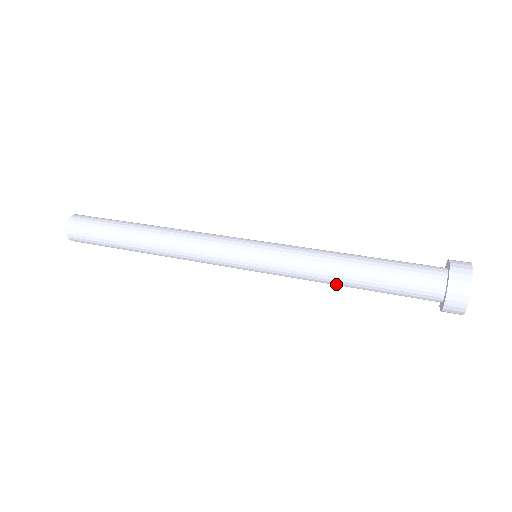
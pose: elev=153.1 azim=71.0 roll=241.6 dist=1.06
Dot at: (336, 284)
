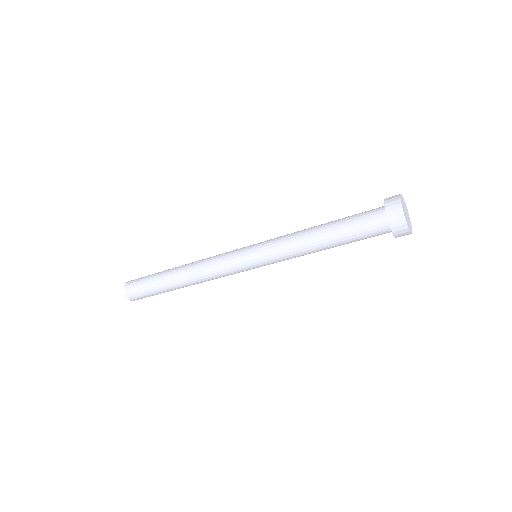
Dot at: (310, 236)
